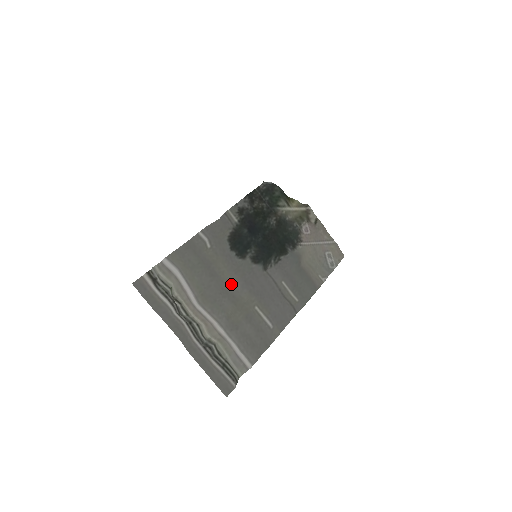
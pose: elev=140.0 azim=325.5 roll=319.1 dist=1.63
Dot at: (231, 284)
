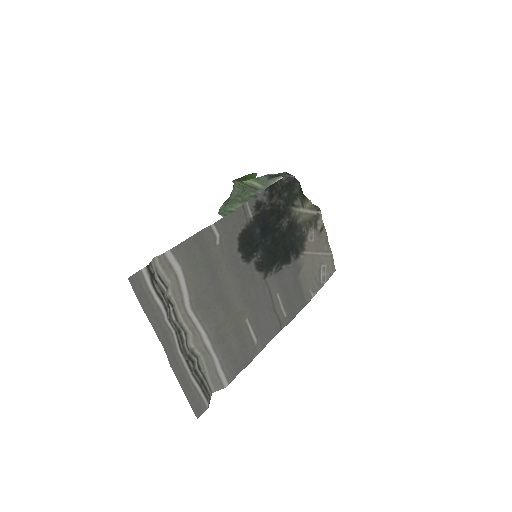
Dot at: (229, 290)
